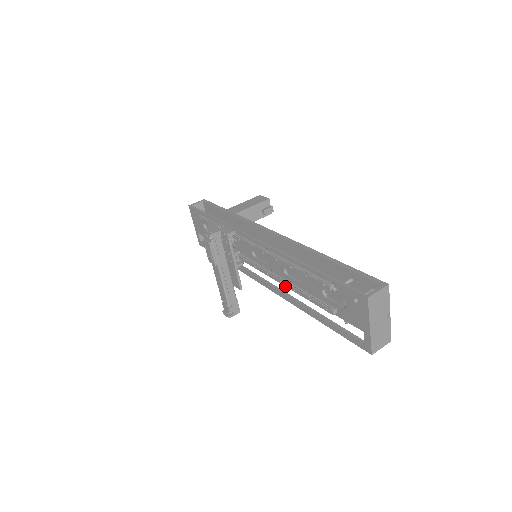
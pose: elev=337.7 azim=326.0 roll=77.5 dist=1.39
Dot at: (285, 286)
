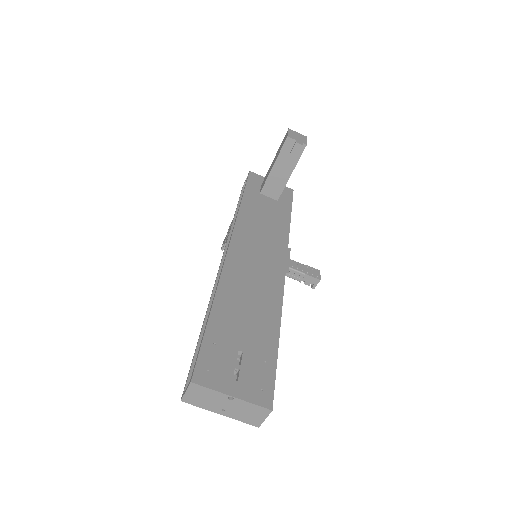
Dot at: occluded
